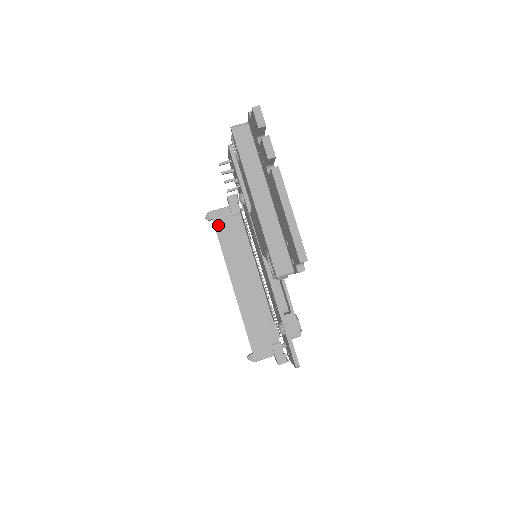
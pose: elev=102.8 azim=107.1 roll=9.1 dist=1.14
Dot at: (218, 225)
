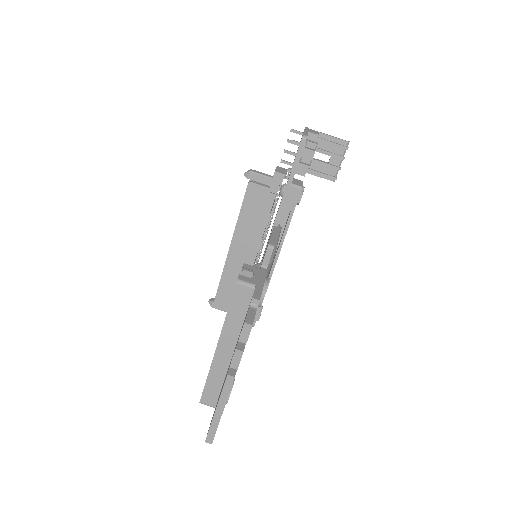
Dot at: (250, 191)
